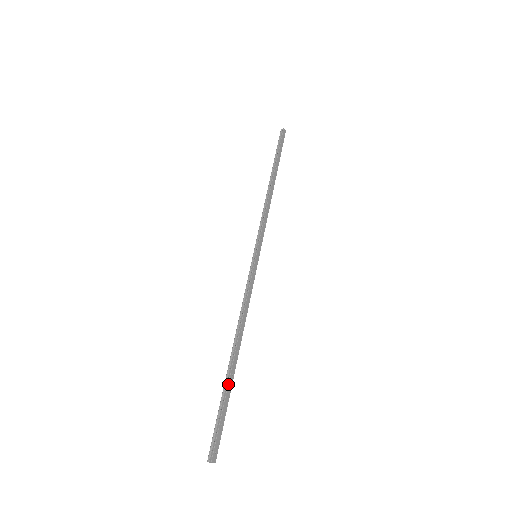
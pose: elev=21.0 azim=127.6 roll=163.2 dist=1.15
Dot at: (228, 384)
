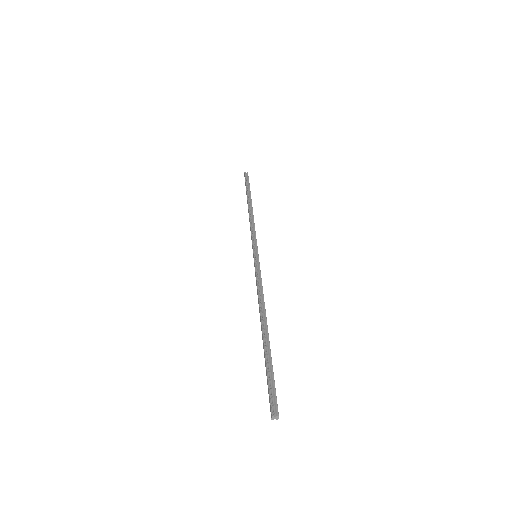
Dot at: occluded
